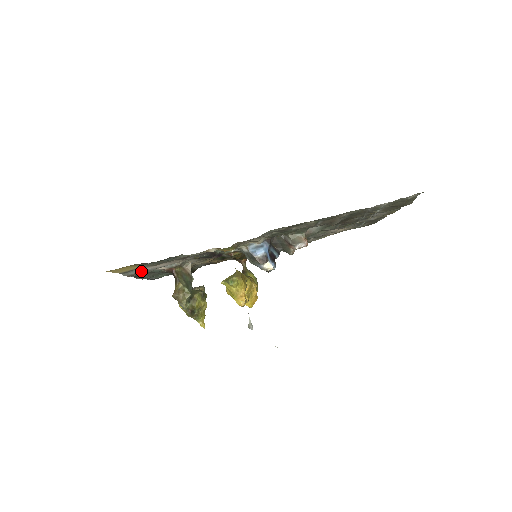
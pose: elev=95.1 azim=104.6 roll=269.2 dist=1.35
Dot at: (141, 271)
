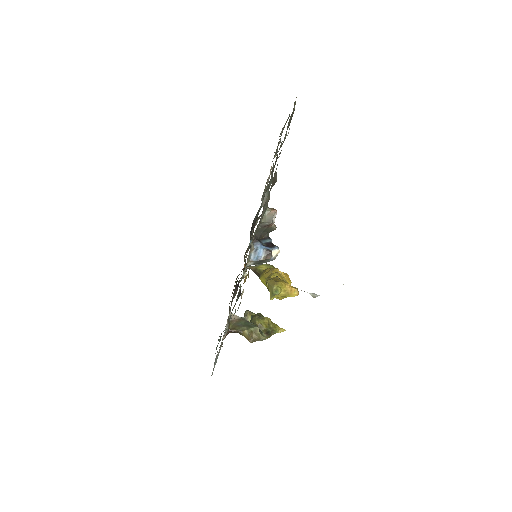
Dot at: (217, 358)
